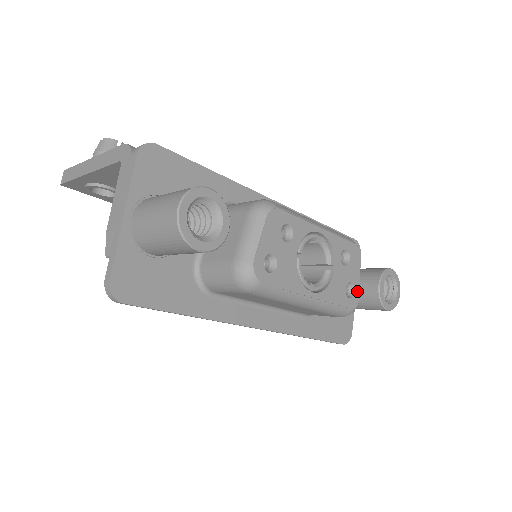
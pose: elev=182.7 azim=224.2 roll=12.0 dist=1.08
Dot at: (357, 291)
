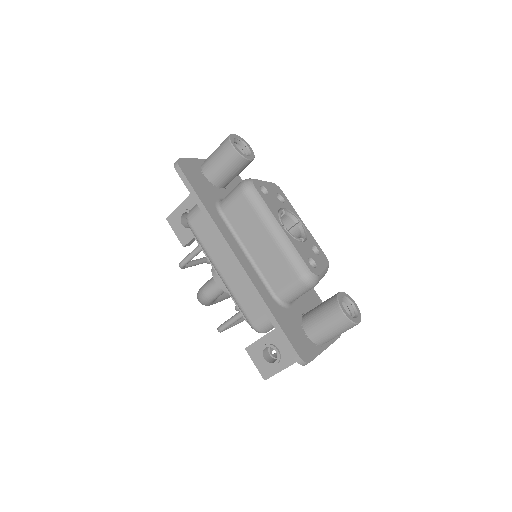
Dot at: (318, 271)
